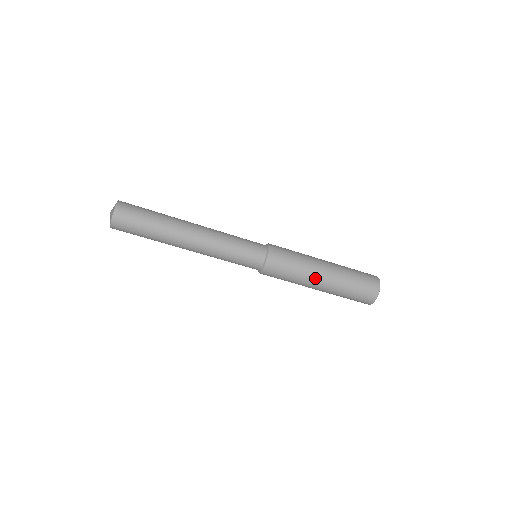
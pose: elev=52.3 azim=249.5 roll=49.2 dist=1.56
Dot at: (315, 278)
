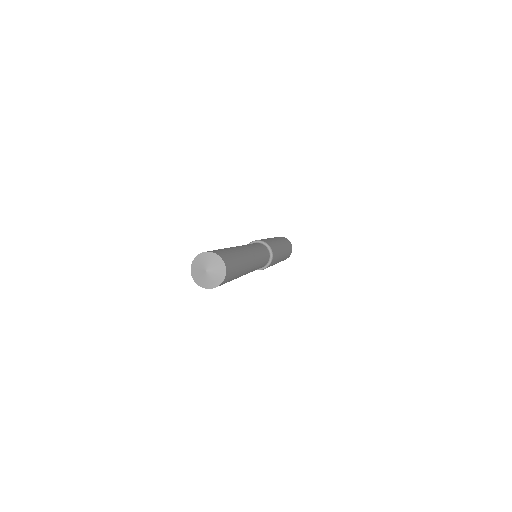
Dot at: occluded
